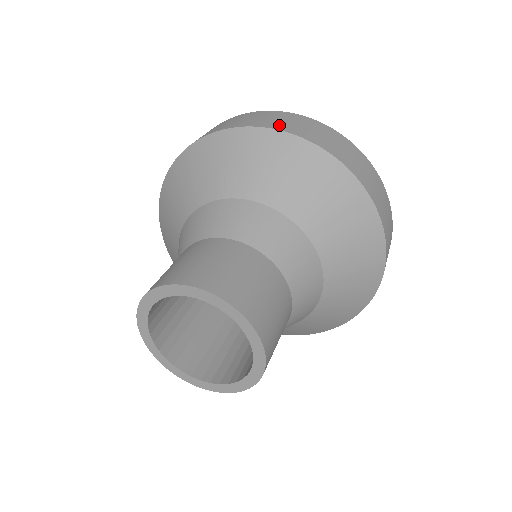
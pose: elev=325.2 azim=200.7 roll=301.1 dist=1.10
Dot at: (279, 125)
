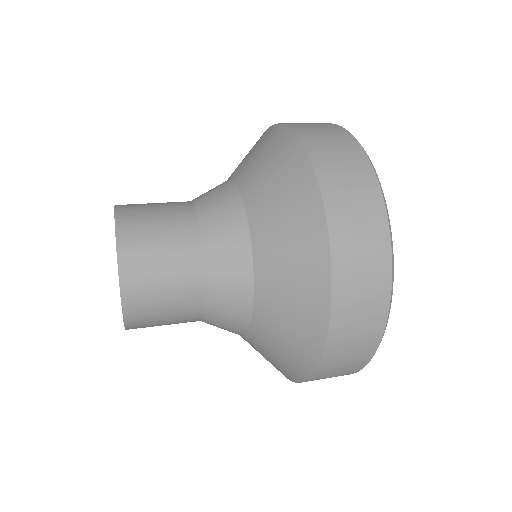
Dot at: (341, 225)
